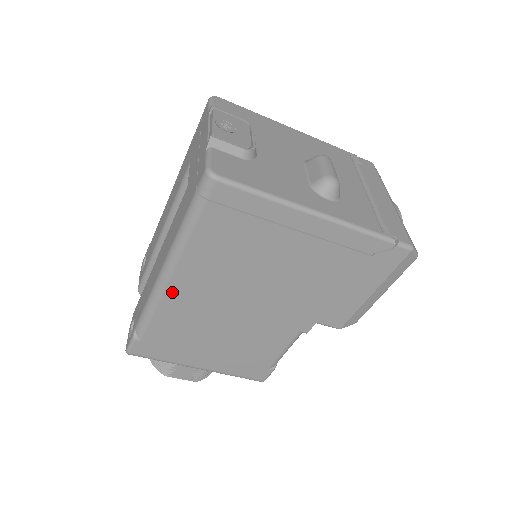
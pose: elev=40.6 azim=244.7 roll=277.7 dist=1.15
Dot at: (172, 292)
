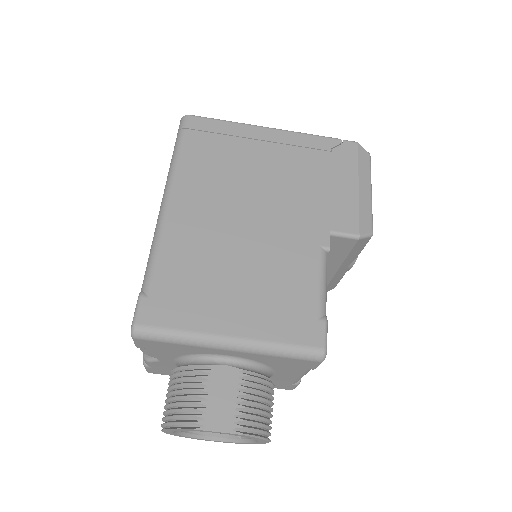
Dot at: (174, 217)
